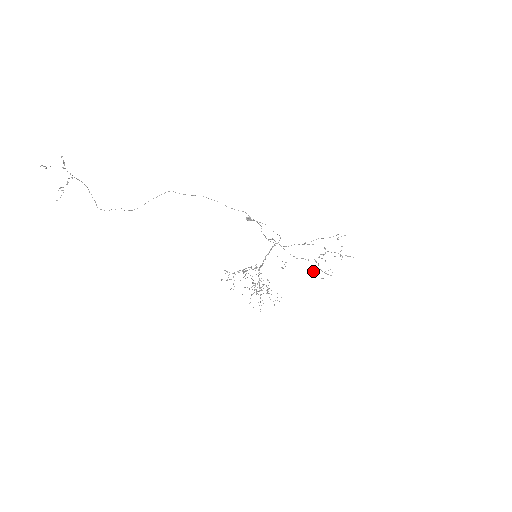
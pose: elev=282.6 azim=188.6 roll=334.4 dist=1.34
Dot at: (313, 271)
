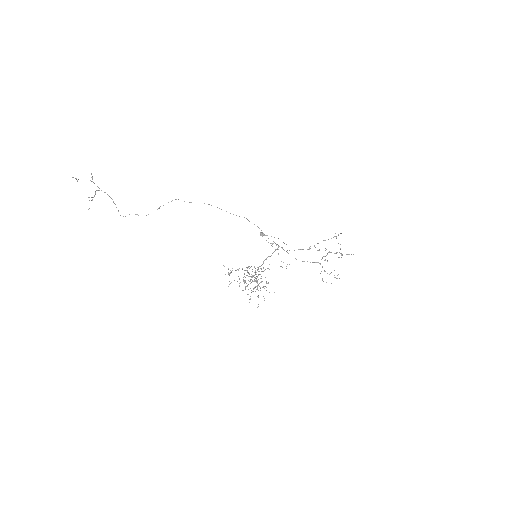
Dot at: occluded
